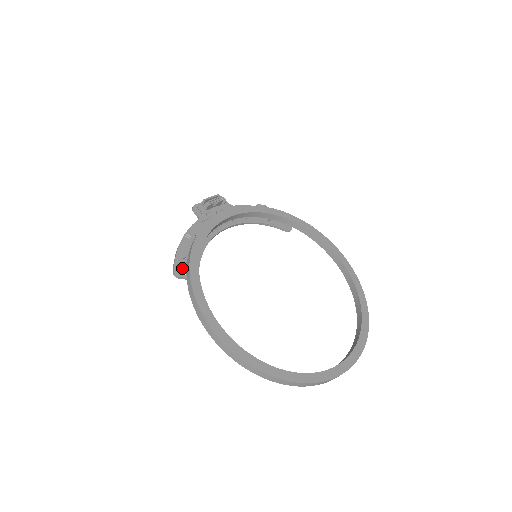
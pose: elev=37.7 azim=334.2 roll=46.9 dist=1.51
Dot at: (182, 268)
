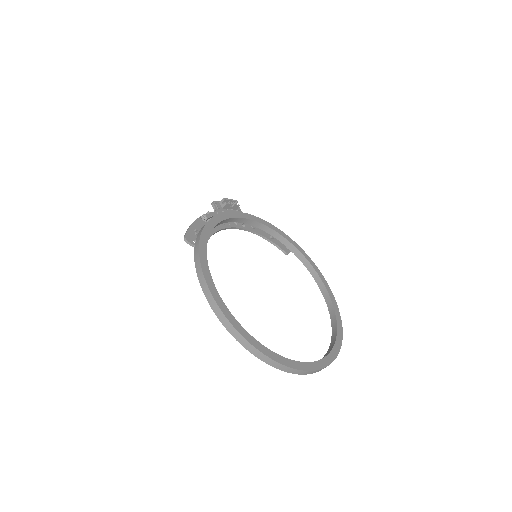
Dot at: (193, 237)
